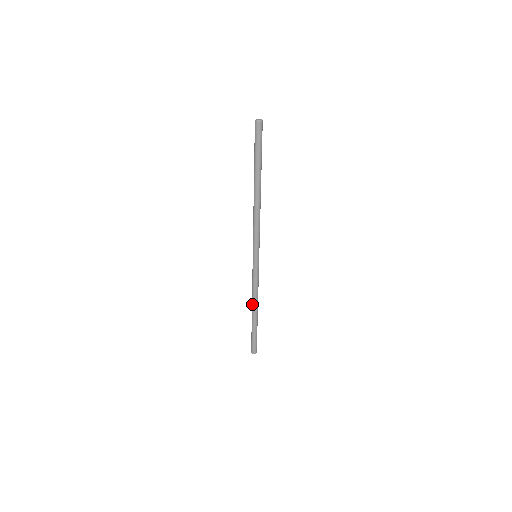
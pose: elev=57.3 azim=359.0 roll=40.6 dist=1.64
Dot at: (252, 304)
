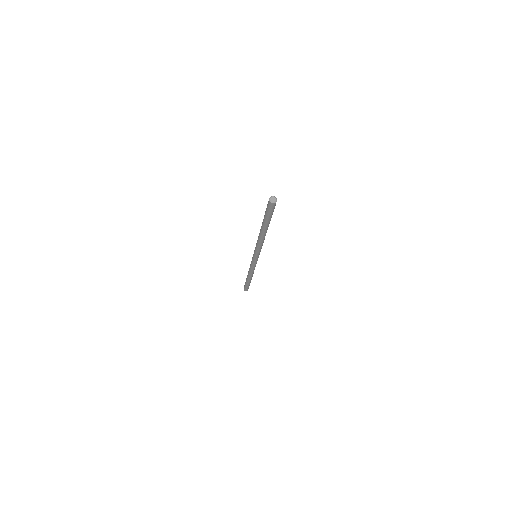
Dot at: (248, 272)
